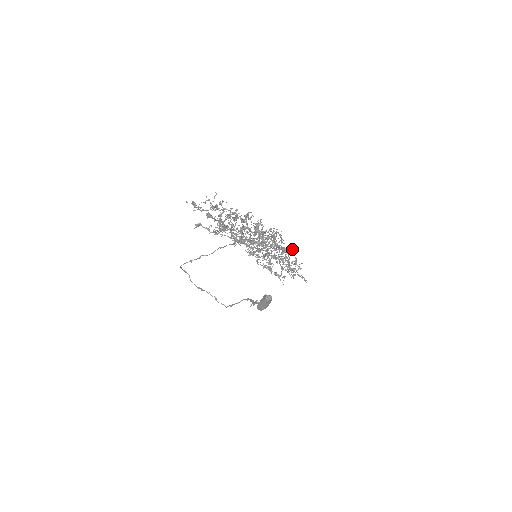
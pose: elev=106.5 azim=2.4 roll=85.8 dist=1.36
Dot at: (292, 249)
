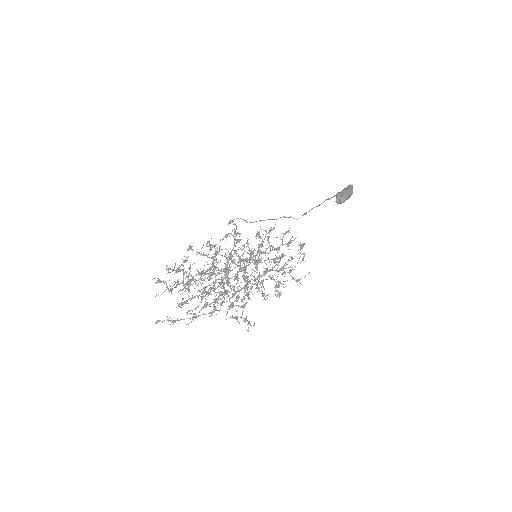
Dot at: (288, 243)
